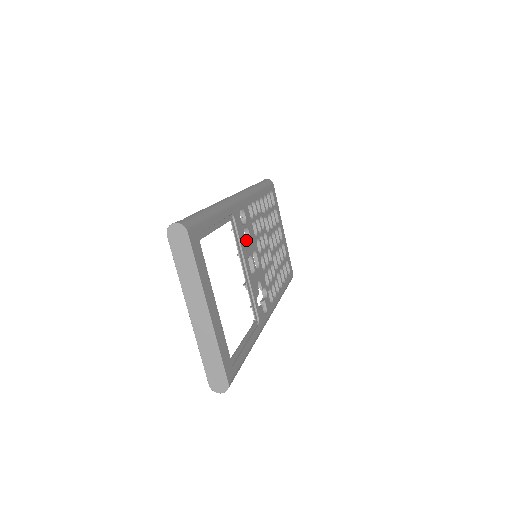
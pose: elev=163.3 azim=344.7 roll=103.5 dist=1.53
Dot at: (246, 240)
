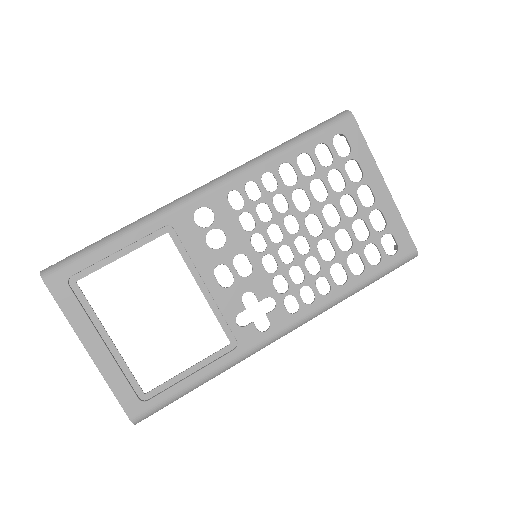
Dot at: (226, 241)
